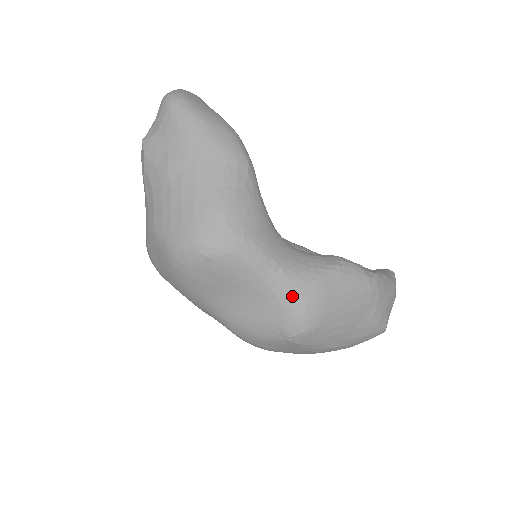
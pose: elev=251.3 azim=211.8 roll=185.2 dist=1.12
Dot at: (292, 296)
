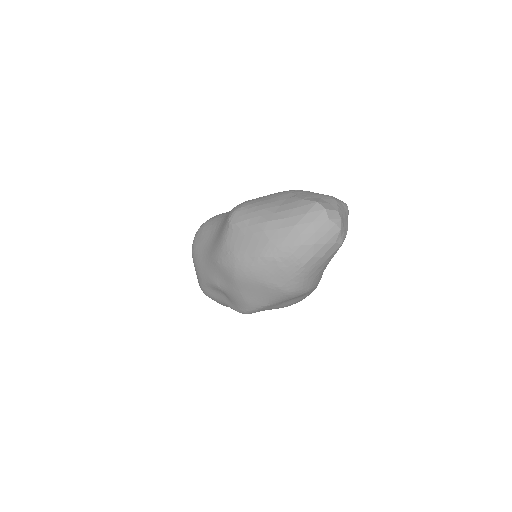
Dot at: occluded
